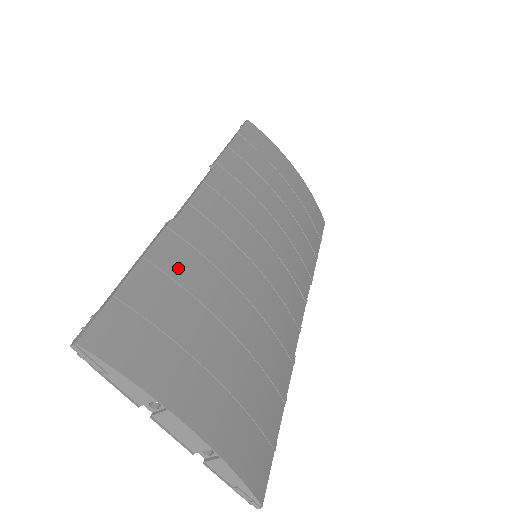
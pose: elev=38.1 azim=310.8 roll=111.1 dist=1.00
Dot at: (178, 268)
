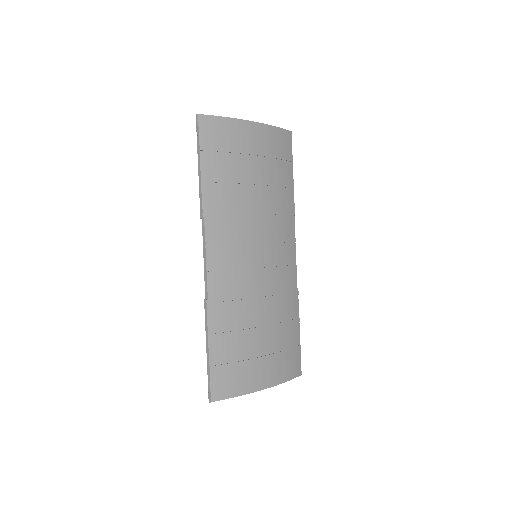
Dot at: (225, 328)
